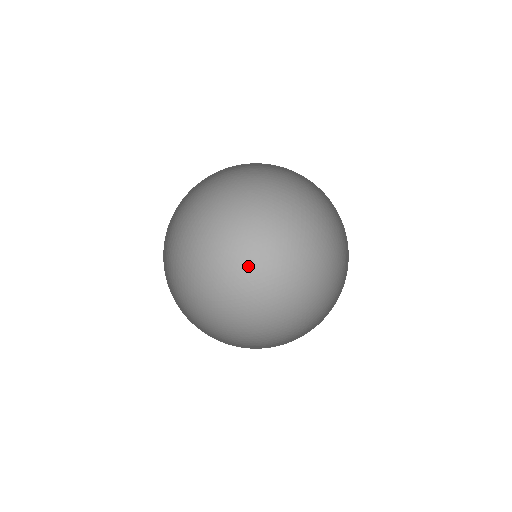
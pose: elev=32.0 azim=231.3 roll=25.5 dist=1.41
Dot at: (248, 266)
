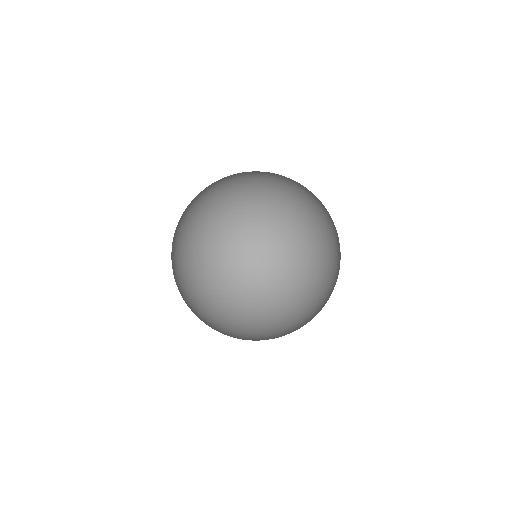
Dot at: (186, 303)
